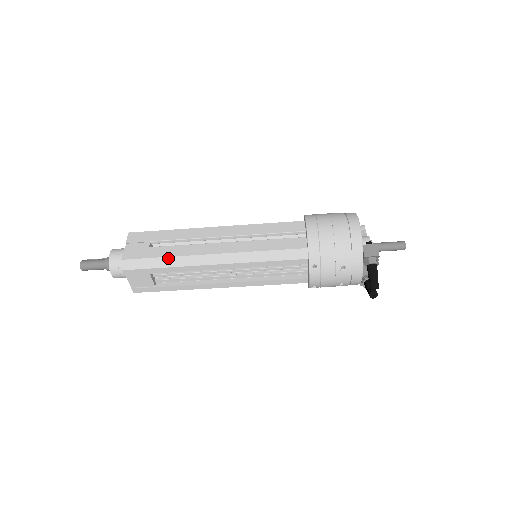
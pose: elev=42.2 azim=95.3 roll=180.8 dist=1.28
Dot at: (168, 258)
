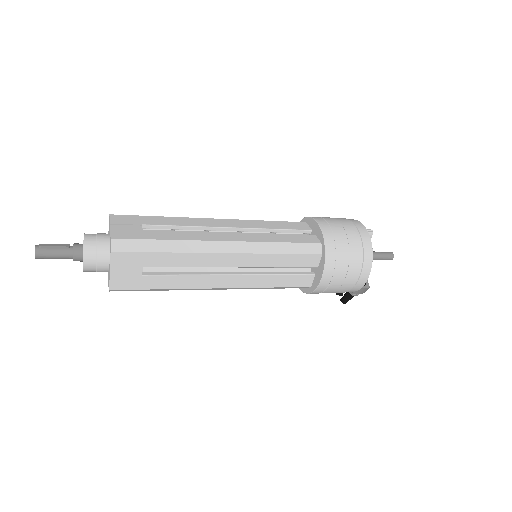
Dot at: (167, 289)
